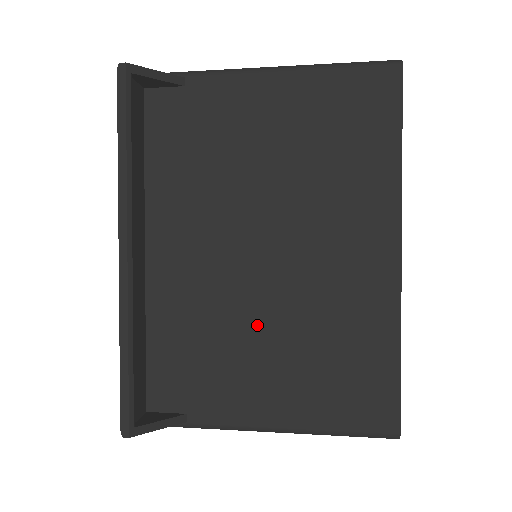
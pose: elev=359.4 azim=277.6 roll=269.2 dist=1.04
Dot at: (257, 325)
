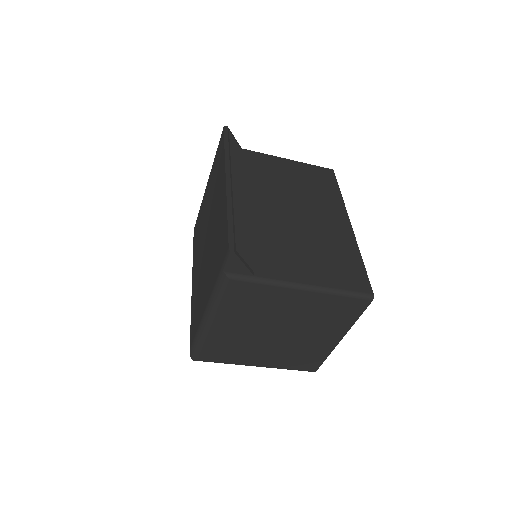
Dot at: (289, 238)
